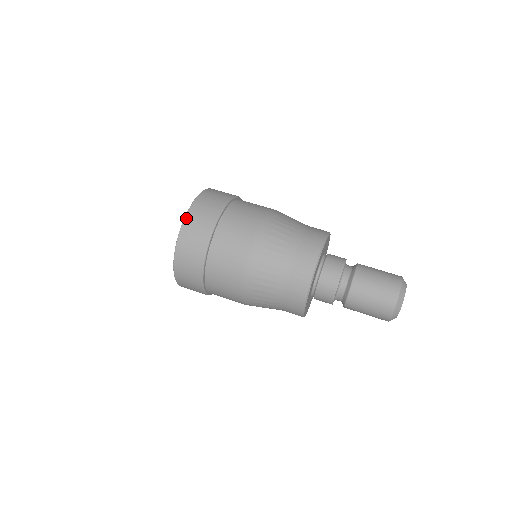
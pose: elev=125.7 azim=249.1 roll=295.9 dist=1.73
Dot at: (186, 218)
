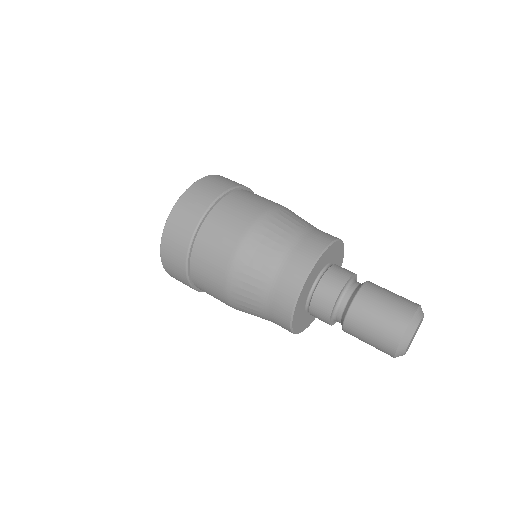
Dot at: (181, 197)
